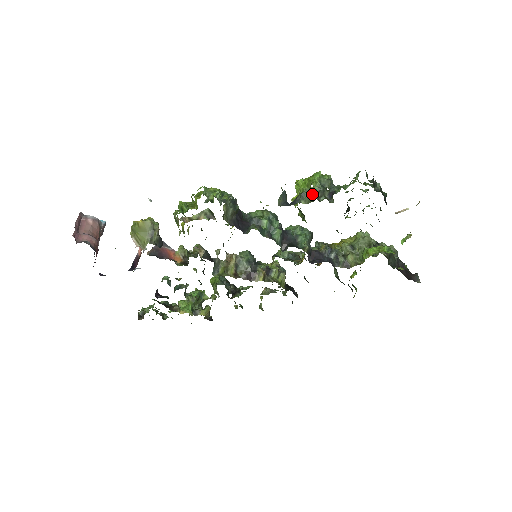
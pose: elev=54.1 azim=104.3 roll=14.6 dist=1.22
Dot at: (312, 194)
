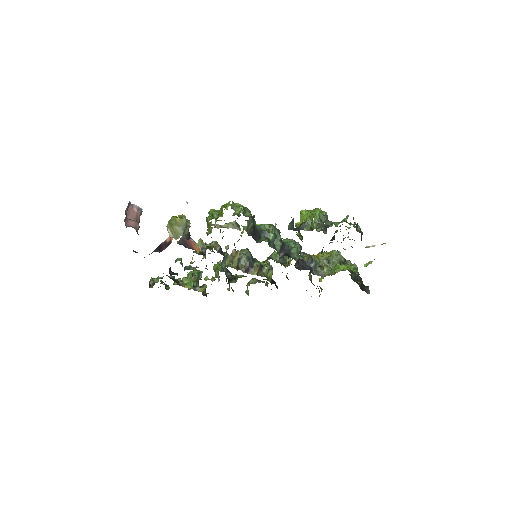
Dot at: (313, 225)
